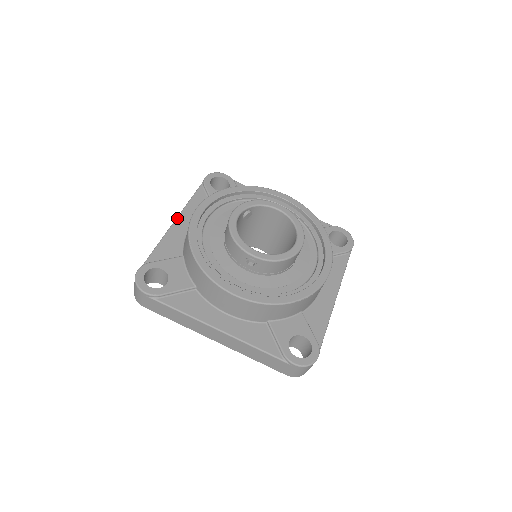
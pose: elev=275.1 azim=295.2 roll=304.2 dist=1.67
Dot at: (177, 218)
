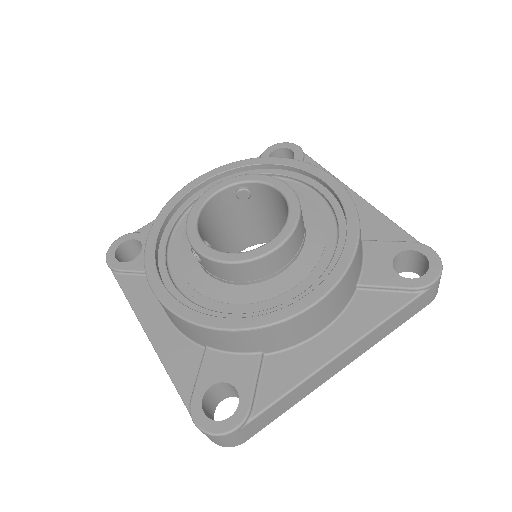
Dot at: occluded
